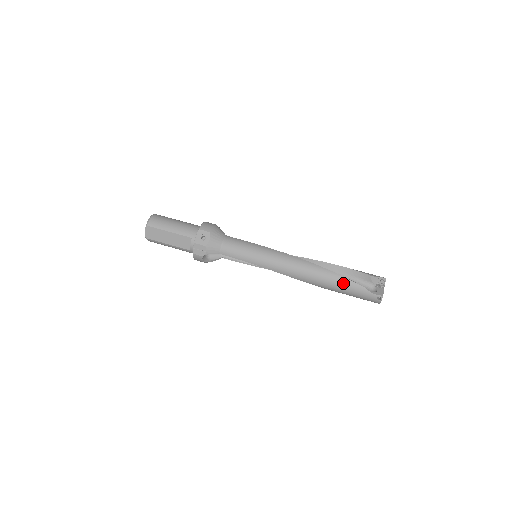
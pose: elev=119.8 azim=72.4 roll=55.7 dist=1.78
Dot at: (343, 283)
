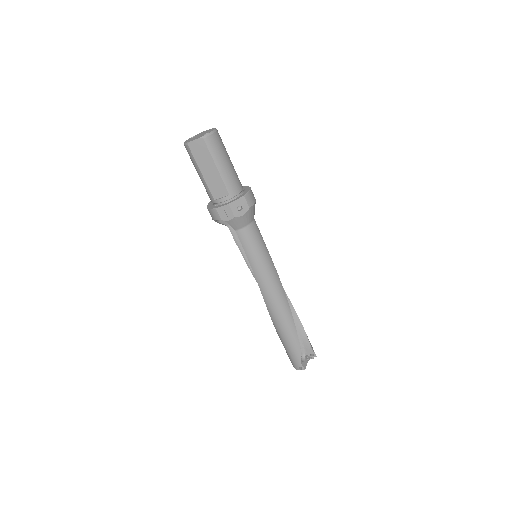
Dot at: (293, 340)
